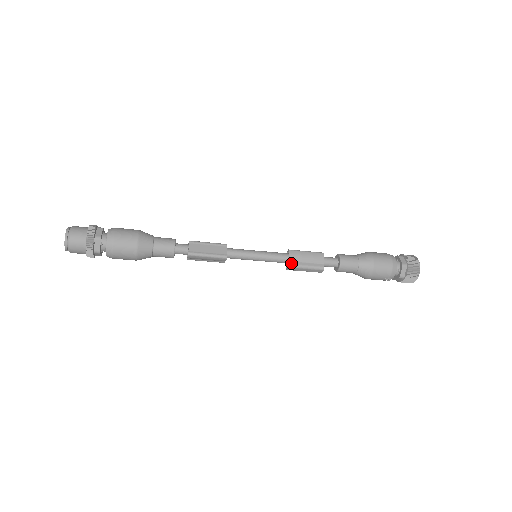
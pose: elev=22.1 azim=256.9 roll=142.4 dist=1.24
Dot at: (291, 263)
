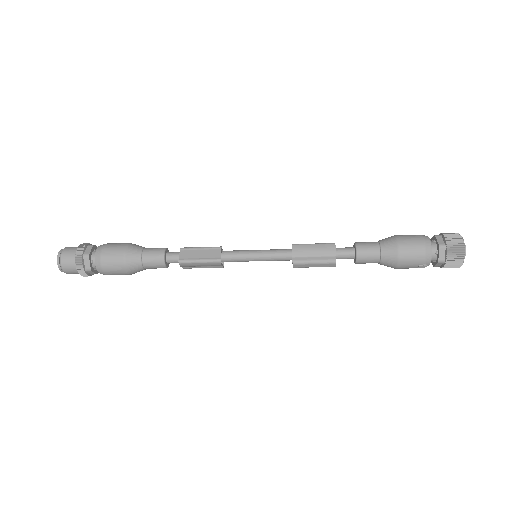
Dot at: (295, 259)
